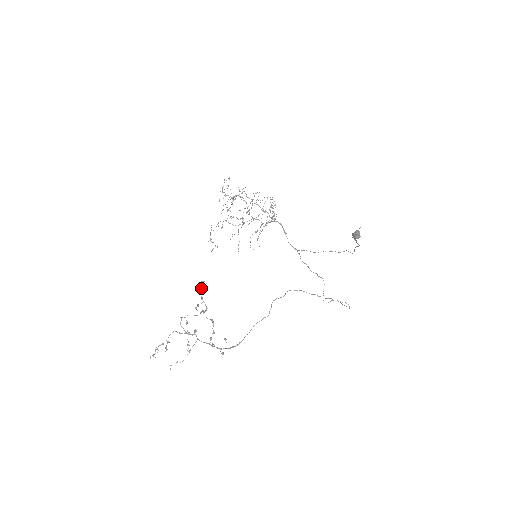
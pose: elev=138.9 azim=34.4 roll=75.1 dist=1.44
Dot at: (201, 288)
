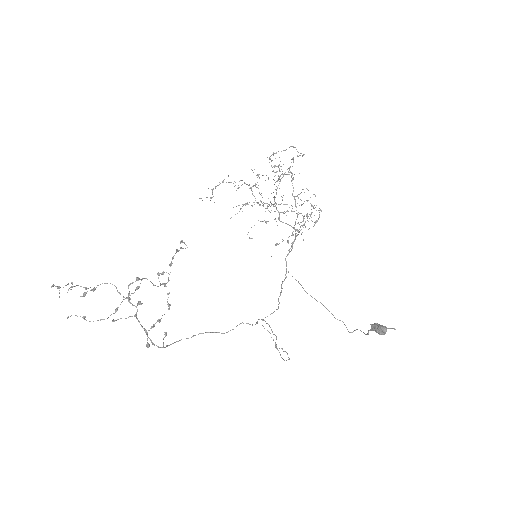
Dot at: (177, 250)
